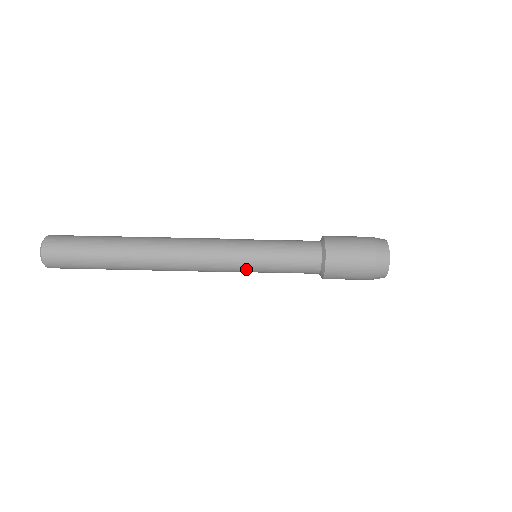
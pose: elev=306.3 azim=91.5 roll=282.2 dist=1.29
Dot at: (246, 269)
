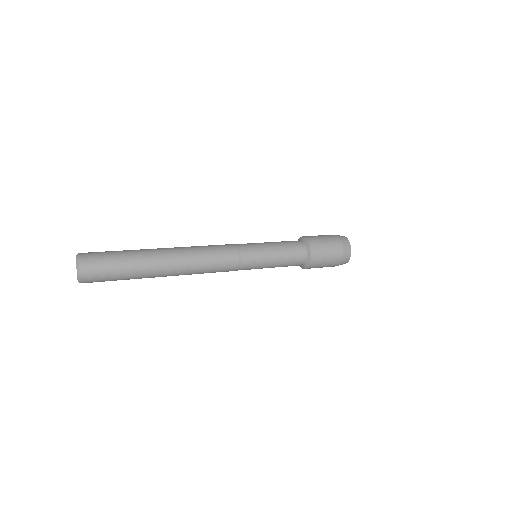
Dot at: (252, 248)
